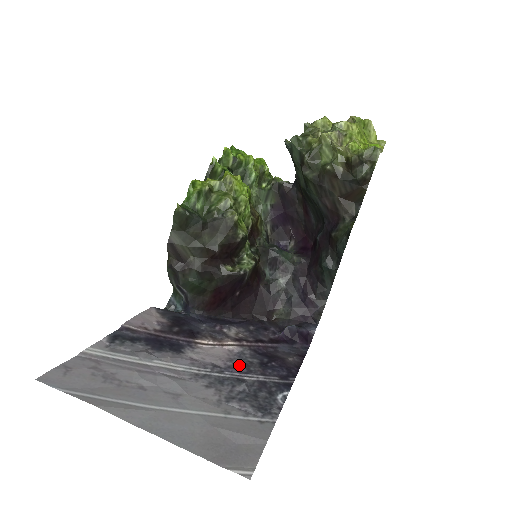
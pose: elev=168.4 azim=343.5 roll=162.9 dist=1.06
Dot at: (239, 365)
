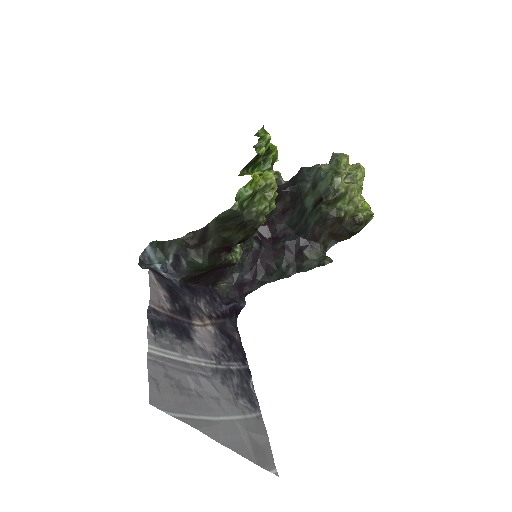
Dot at: (223, 352)
